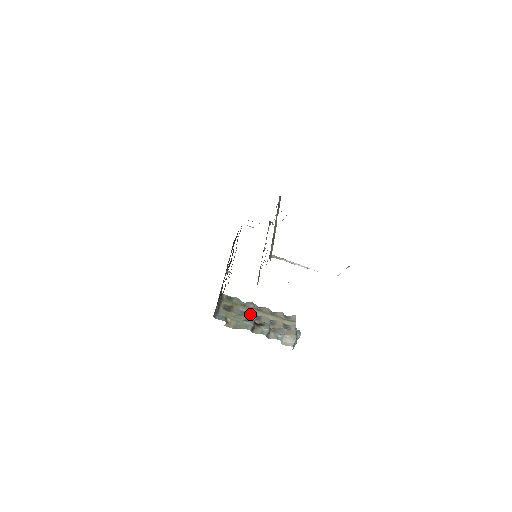
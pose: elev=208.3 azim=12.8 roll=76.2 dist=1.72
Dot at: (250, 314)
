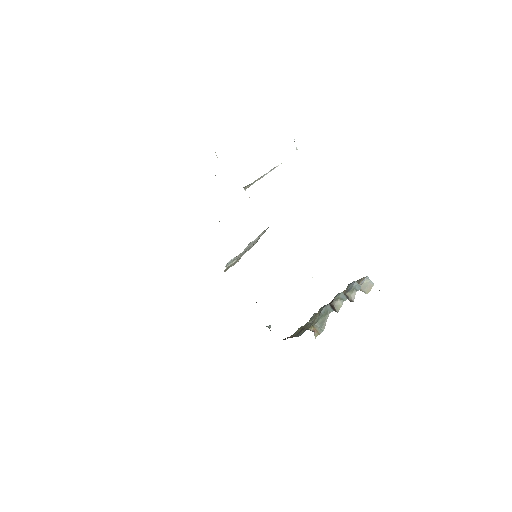
Dot at: occluded
